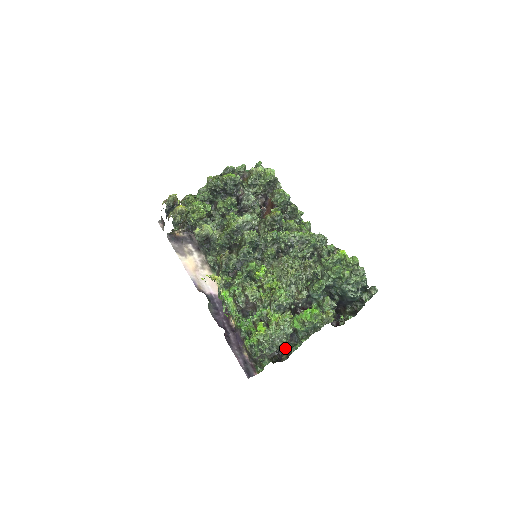
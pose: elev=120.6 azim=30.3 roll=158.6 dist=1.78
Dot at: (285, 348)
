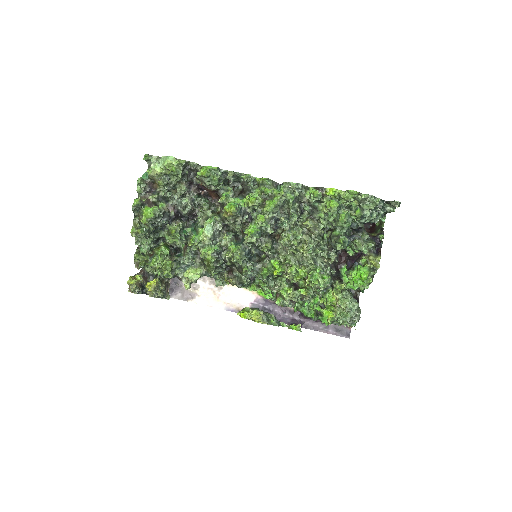
Dot at: (352, 290)
